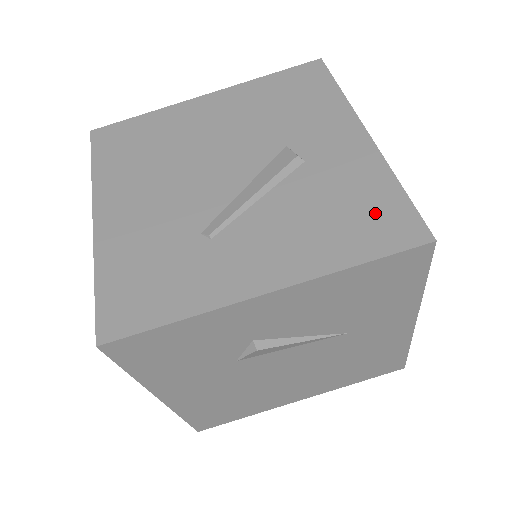
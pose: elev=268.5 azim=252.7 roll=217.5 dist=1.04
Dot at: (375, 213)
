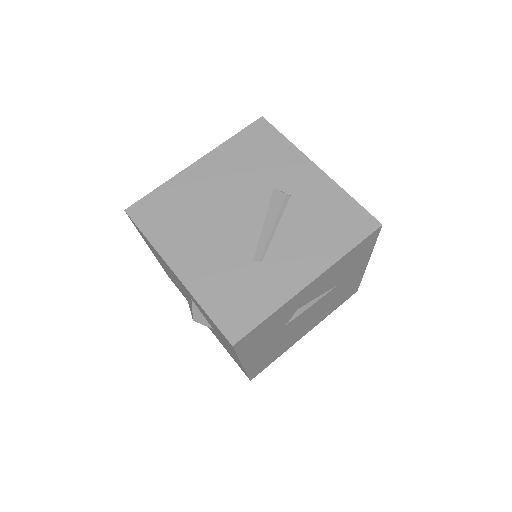
Dot at: (346, 218)
